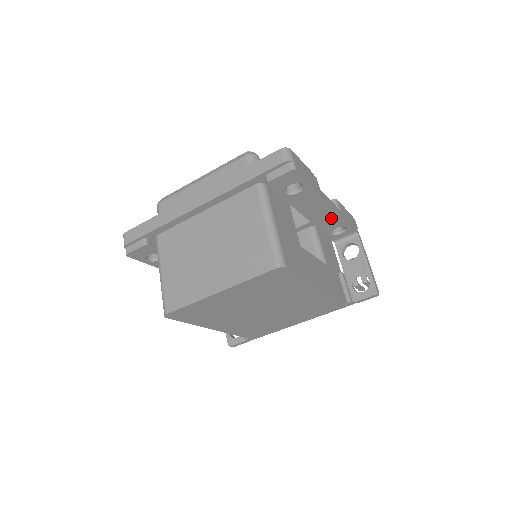
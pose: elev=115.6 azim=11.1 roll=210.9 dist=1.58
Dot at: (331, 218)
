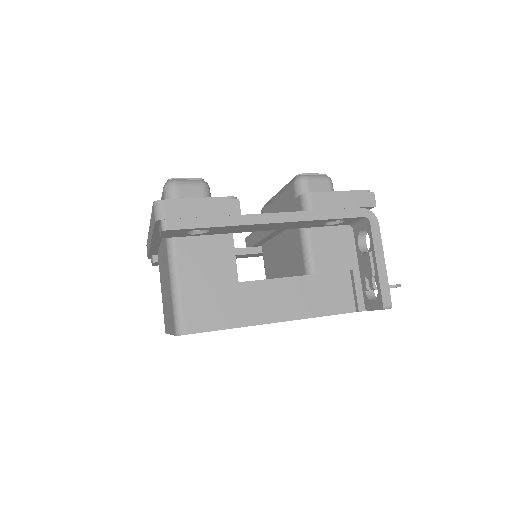
Dot at: (298, 223)
